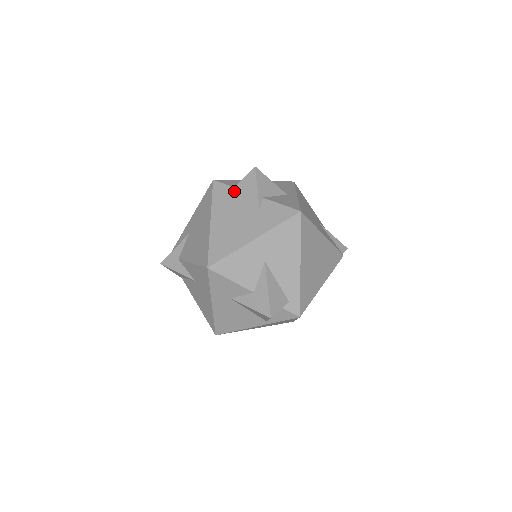
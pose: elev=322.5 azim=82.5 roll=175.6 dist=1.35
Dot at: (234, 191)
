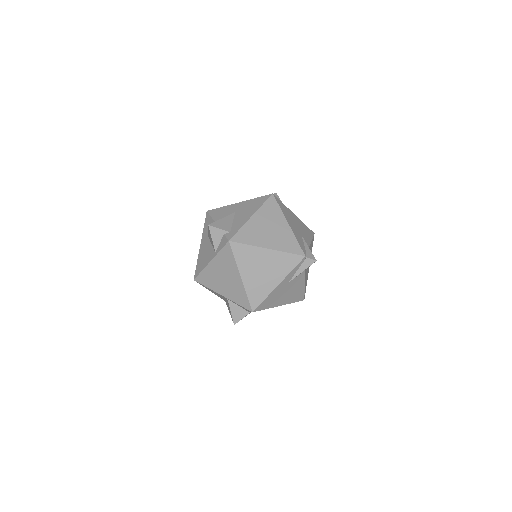
Dot at: occluded
